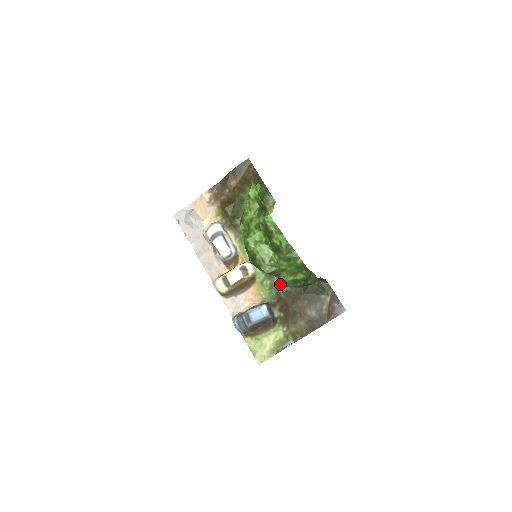
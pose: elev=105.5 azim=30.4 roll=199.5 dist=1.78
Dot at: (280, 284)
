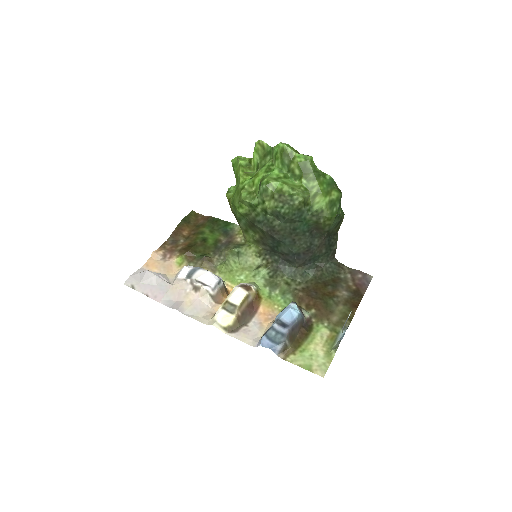
Dot at: (291, 286)
